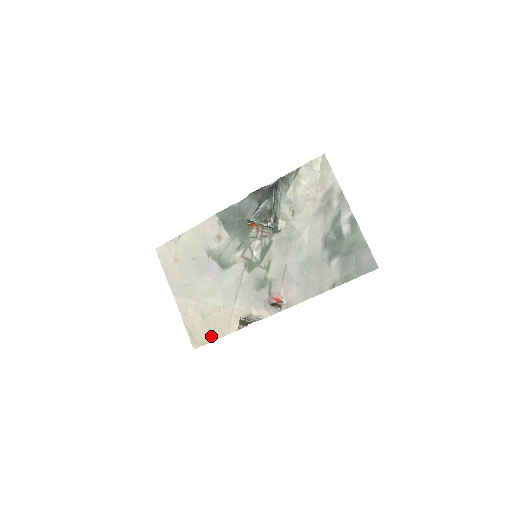
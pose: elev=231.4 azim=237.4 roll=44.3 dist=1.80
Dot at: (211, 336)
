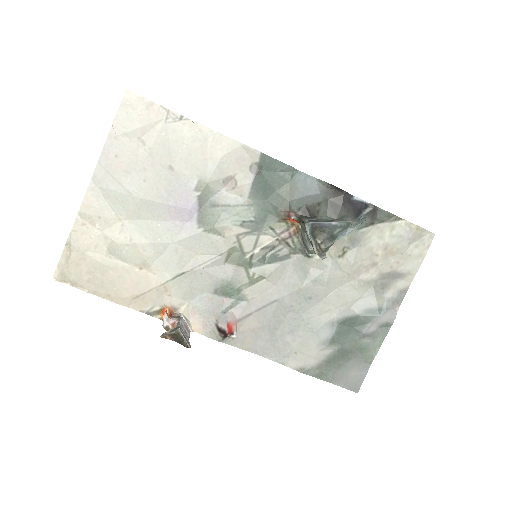
Dot at: (97, 286)
